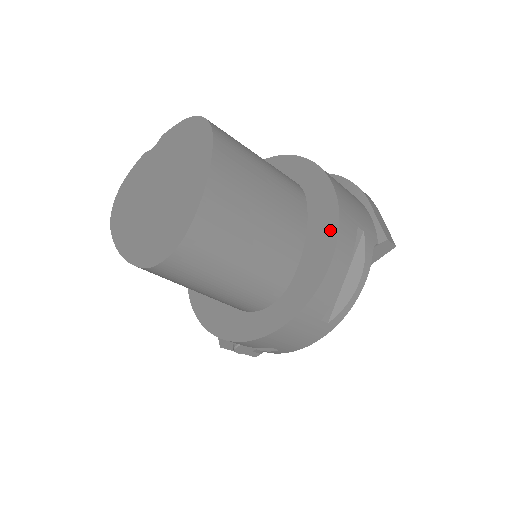
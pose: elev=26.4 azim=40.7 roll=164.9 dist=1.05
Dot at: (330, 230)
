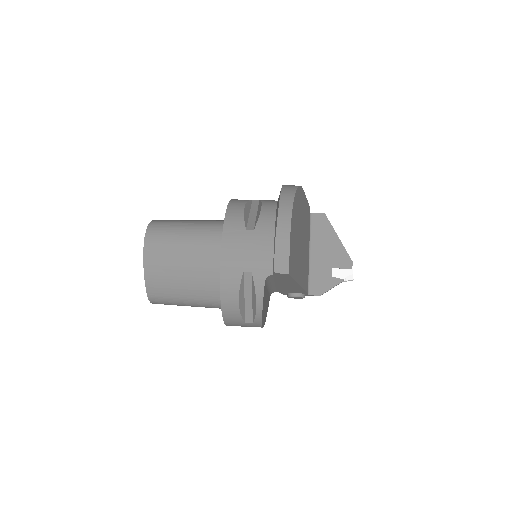
Dot at: (221, 280)
